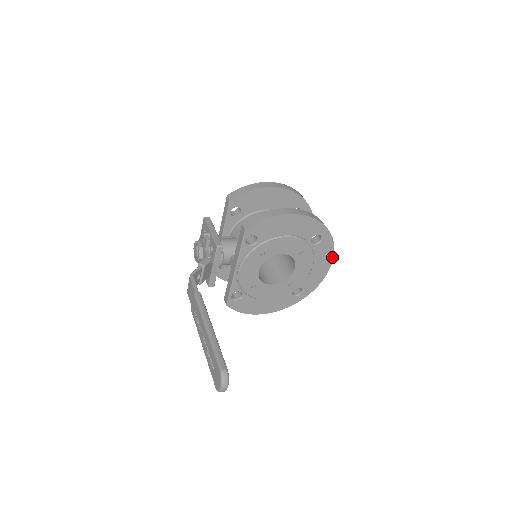
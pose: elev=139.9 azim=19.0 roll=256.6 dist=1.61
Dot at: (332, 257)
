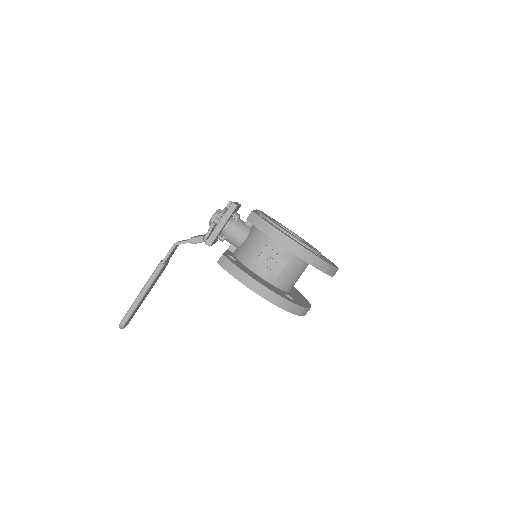
Dot at: occluded
